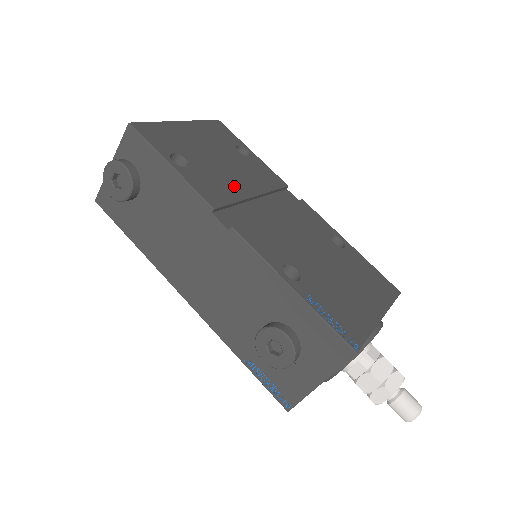
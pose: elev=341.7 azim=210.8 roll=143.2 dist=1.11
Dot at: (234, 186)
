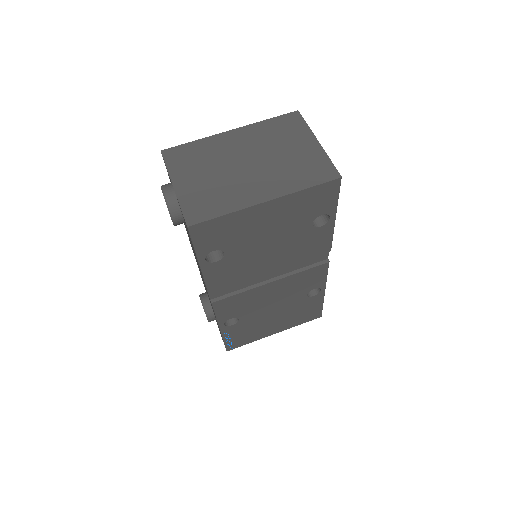
Dot at: (255, 268)
